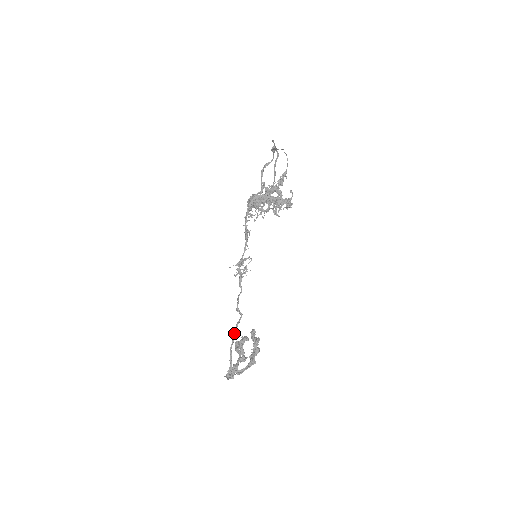
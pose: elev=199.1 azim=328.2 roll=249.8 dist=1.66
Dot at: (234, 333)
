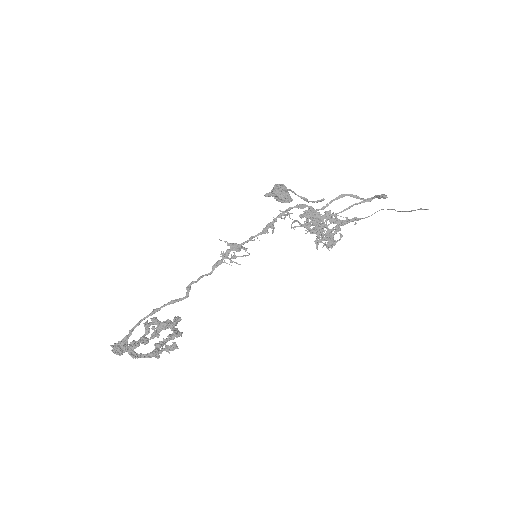
Dot at: (162, 307)
